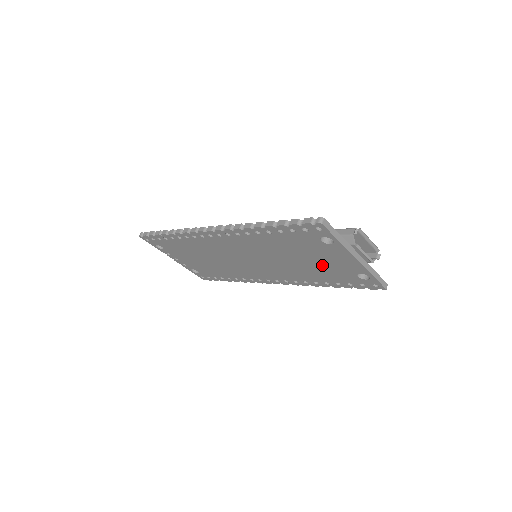
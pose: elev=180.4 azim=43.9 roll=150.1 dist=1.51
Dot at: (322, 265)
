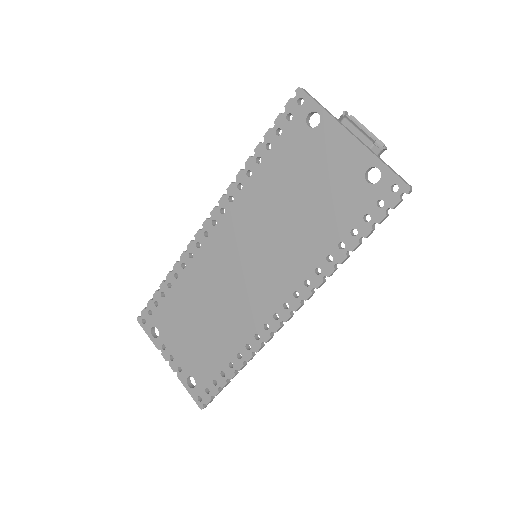
Dot at: (323, 192)
